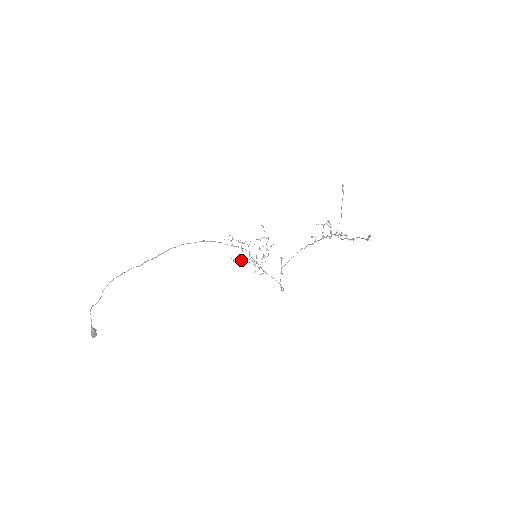
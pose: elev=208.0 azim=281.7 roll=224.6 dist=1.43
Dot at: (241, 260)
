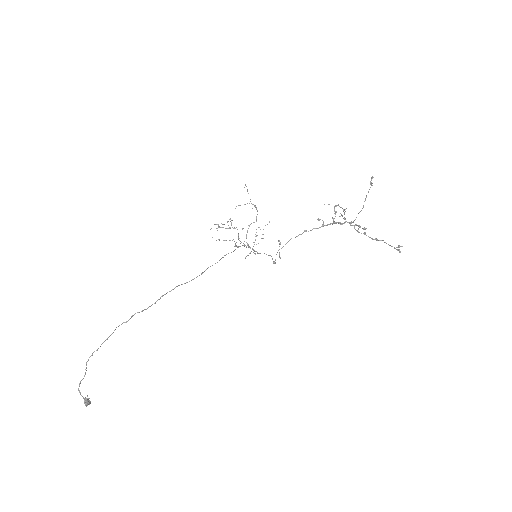
Dot at: (226, 240)
